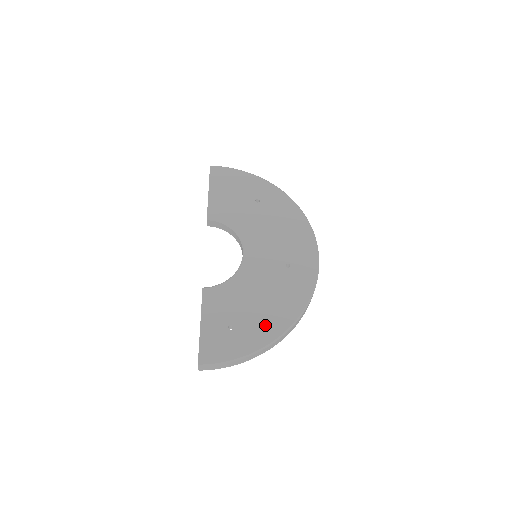
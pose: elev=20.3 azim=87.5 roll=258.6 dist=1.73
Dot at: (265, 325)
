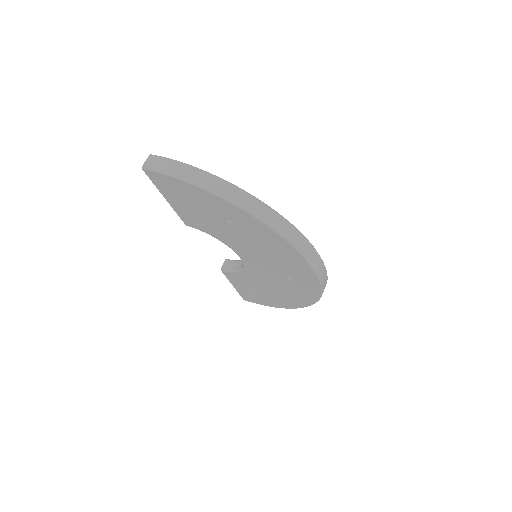
Dot at: (282, 301)
